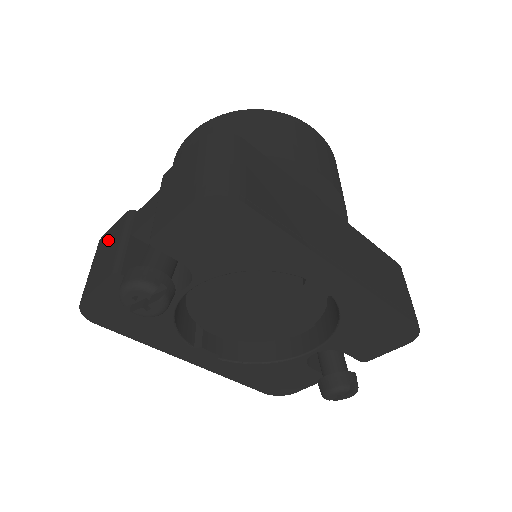
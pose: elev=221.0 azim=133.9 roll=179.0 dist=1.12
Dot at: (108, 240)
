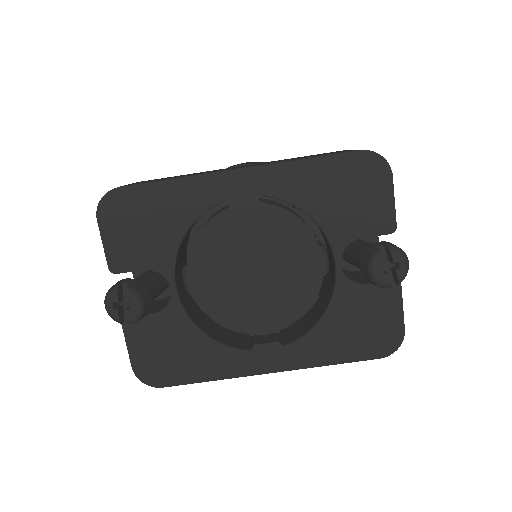
Dot at: occluded
